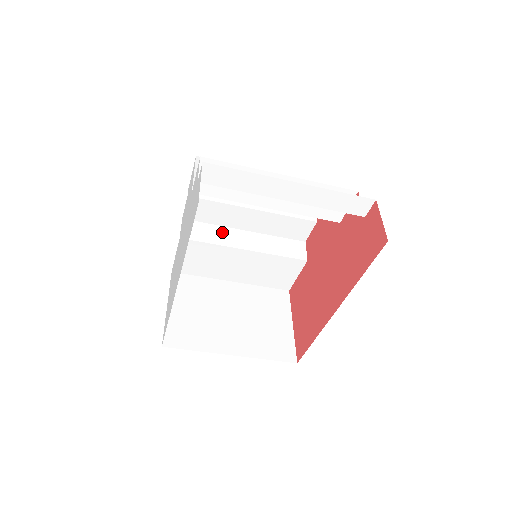
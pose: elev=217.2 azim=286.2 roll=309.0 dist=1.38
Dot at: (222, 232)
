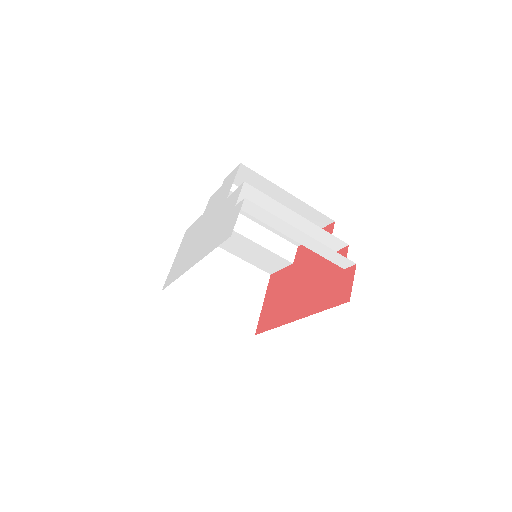
Dot at: (237, 218)
